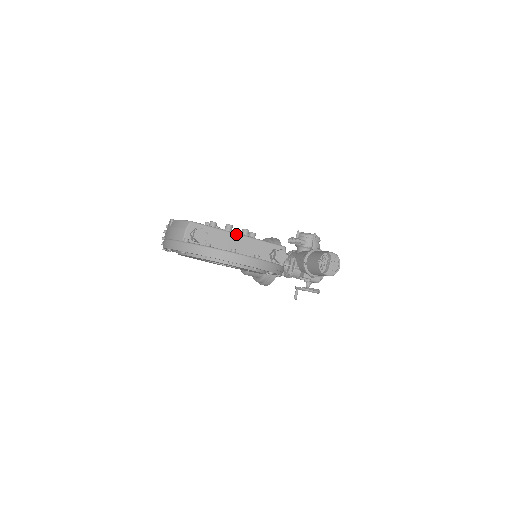
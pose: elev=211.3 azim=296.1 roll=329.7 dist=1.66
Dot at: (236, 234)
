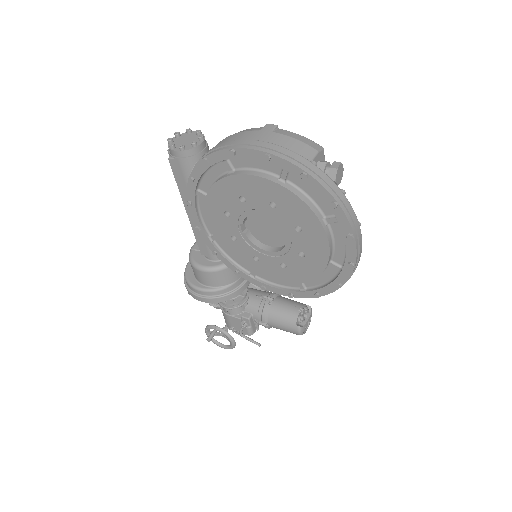
Dot at: occluded
